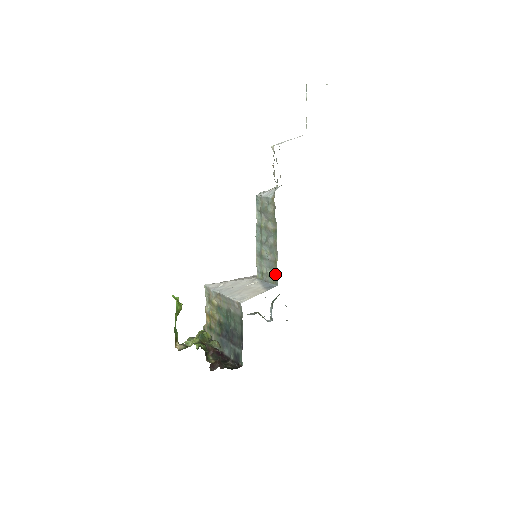
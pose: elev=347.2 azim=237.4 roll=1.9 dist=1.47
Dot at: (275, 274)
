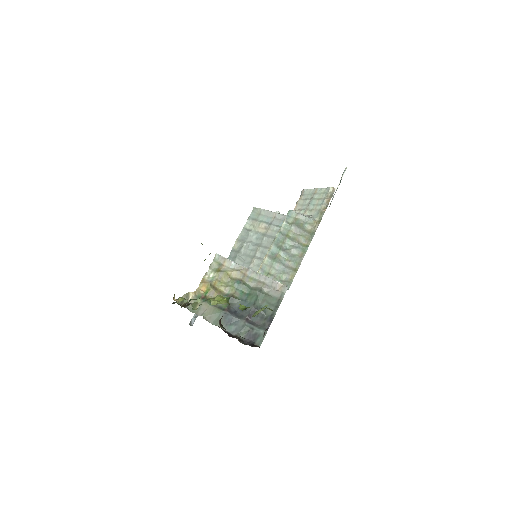
Dot at: (289, 279)
